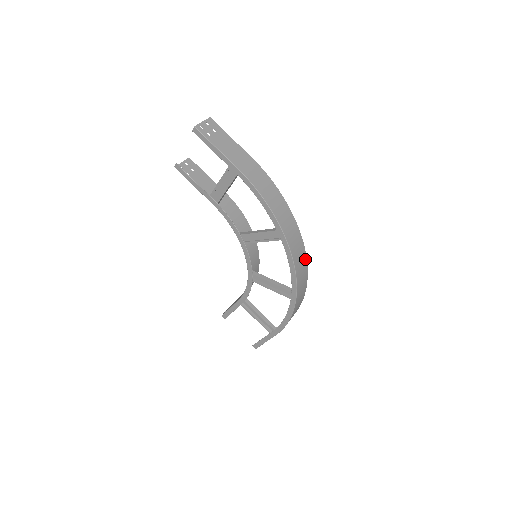
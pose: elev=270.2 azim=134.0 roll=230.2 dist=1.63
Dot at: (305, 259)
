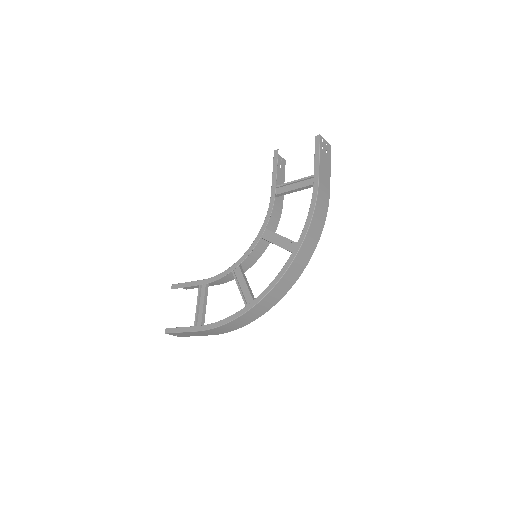
Dot at: (288, 289)
